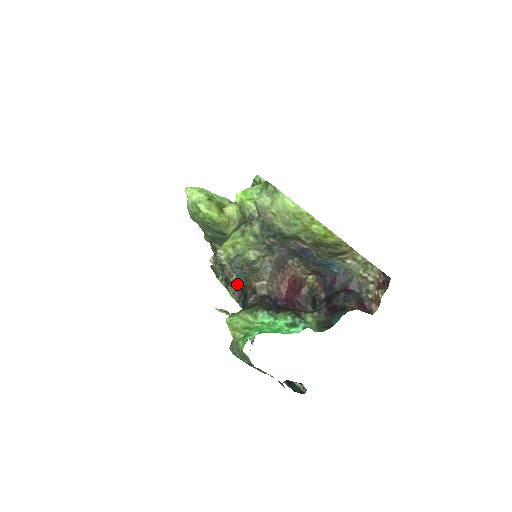
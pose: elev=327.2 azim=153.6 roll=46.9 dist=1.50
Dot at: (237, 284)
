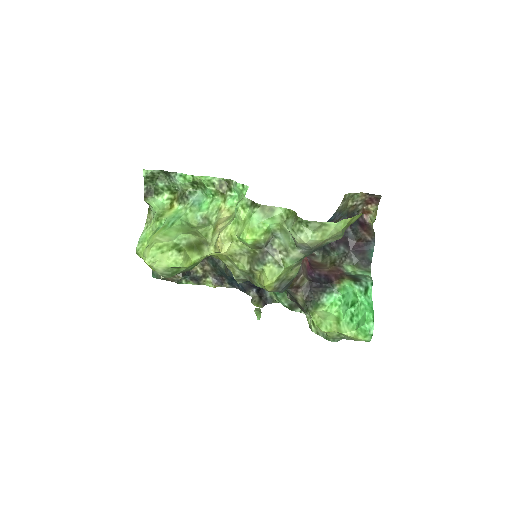
Dot at: (207, 274)
